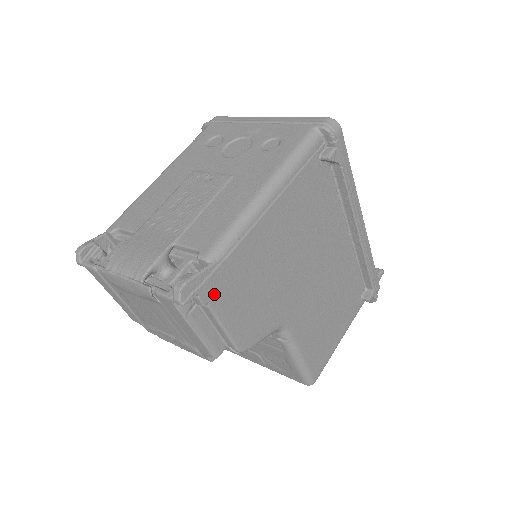
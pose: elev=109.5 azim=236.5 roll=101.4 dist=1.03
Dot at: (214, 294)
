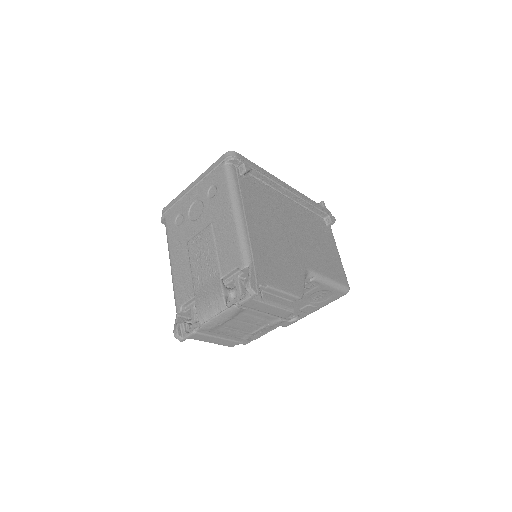
Dot at: (265, 278)
